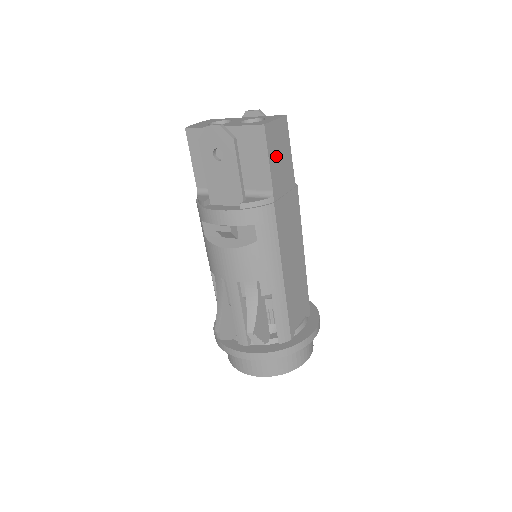
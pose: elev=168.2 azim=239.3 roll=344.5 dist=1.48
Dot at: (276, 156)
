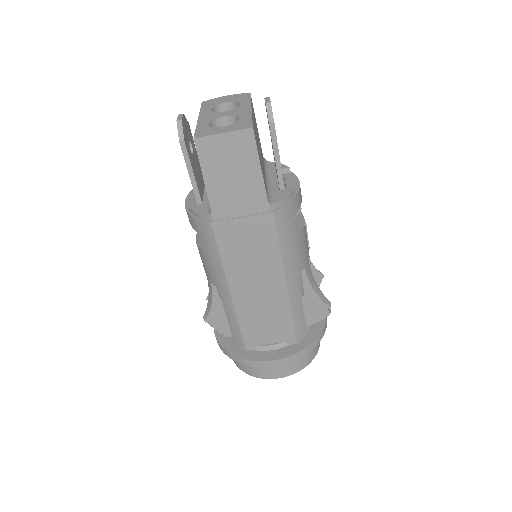
Dot at: (222, 174)
